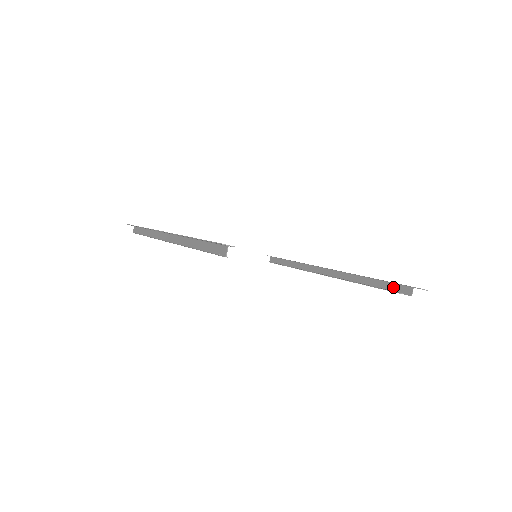
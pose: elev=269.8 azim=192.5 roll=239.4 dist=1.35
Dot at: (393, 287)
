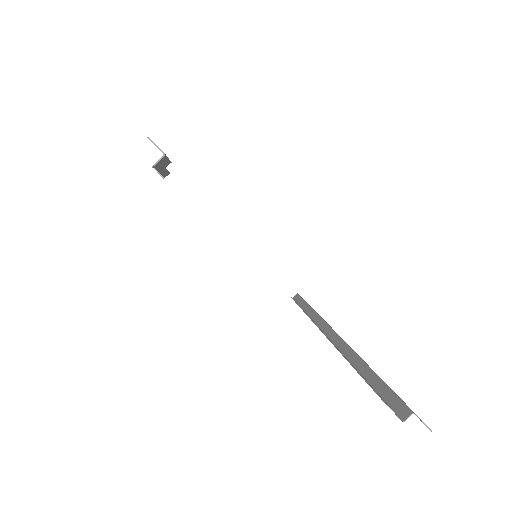
Dot at: (389, 396)
